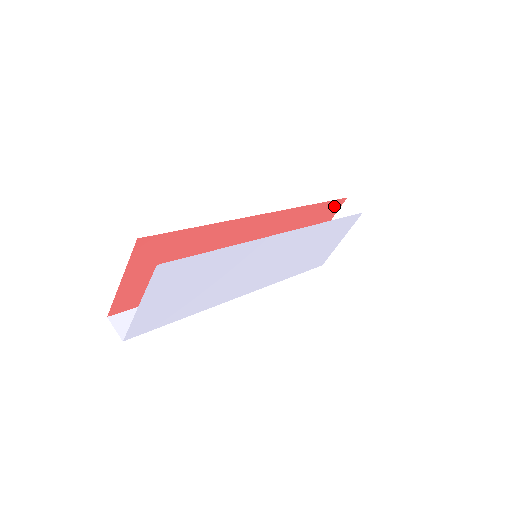
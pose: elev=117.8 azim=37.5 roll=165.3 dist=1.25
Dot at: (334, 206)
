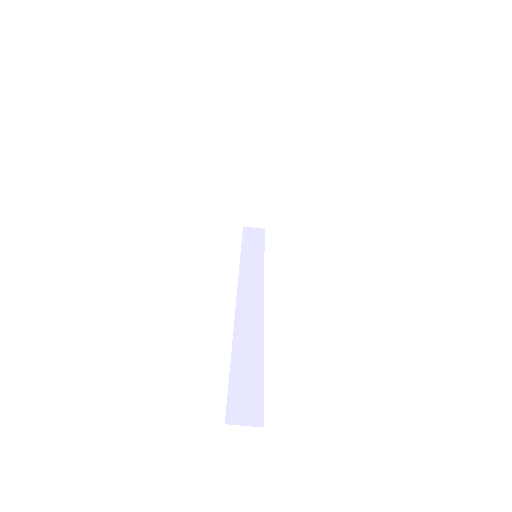
Dot at: occluded
